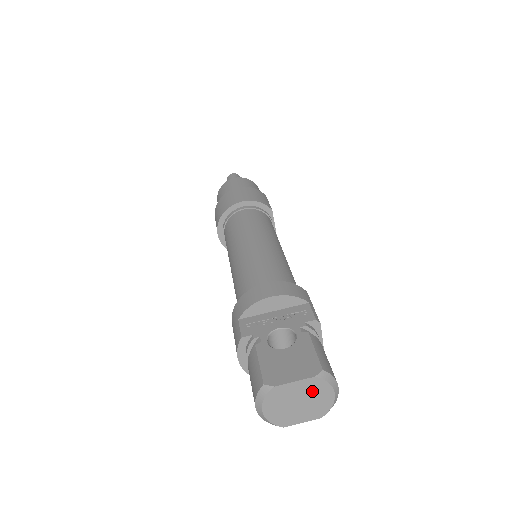
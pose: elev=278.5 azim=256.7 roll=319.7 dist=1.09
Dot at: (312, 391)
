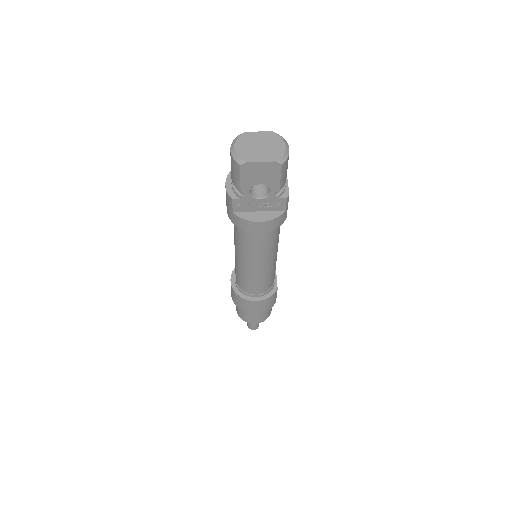
Dot at: (270, 140)
